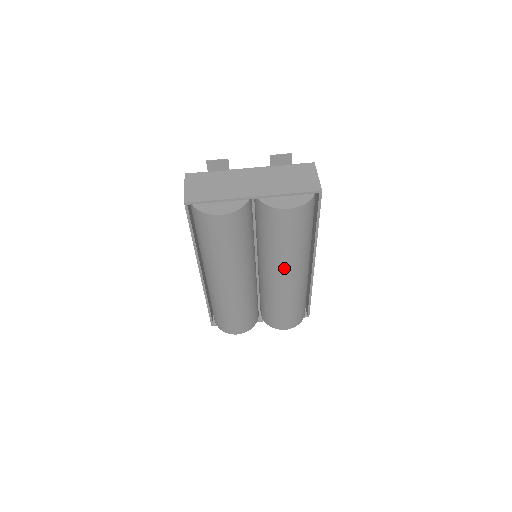
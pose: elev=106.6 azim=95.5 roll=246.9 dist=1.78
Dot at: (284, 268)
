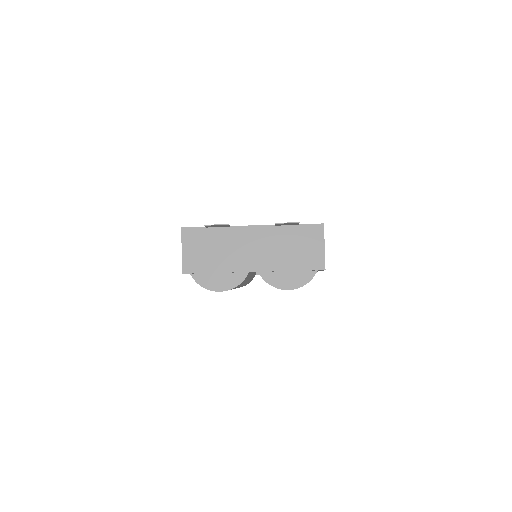
Dot at: occluded
